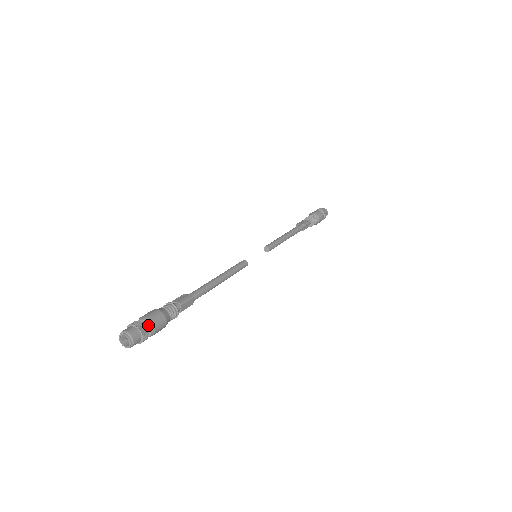
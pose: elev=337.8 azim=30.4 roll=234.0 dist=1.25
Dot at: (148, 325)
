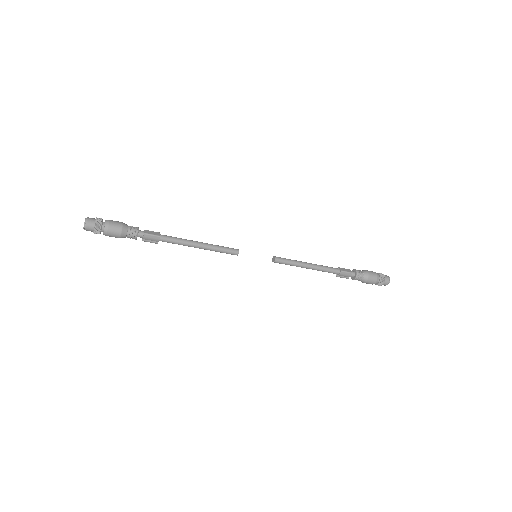
Dot at: (105, 221)
